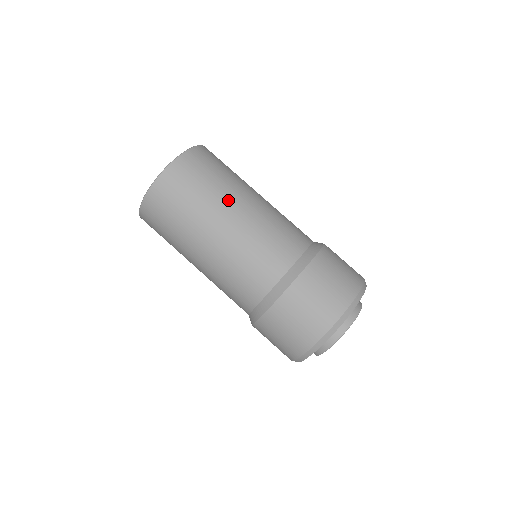
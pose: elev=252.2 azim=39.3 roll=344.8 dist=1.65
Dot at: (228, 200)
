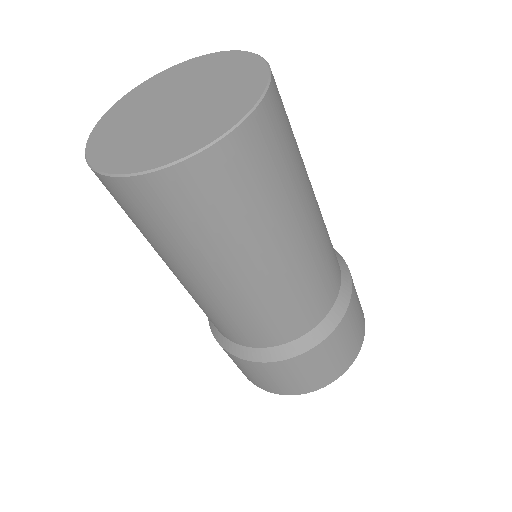
Dot at: (283, 230)
